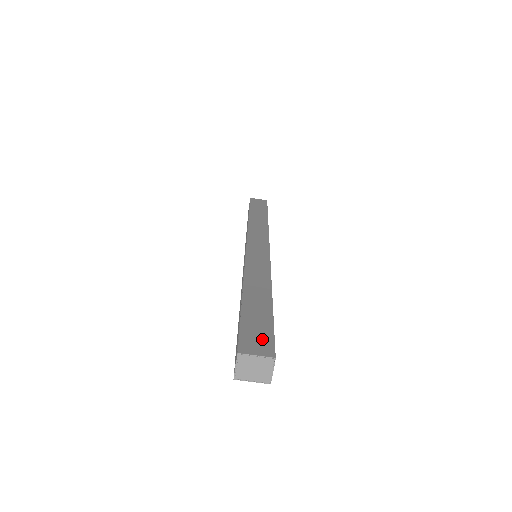
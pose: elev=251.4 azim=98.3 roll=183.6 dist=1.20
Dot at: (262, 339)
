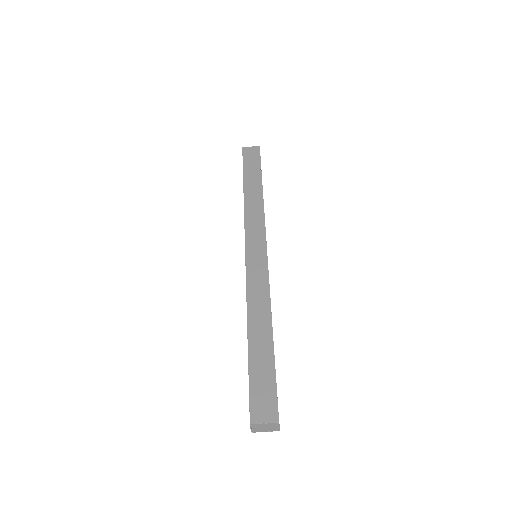
Dot at: (267, 400)
